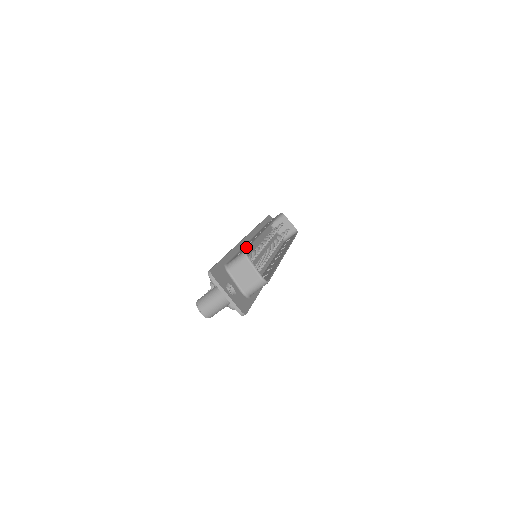
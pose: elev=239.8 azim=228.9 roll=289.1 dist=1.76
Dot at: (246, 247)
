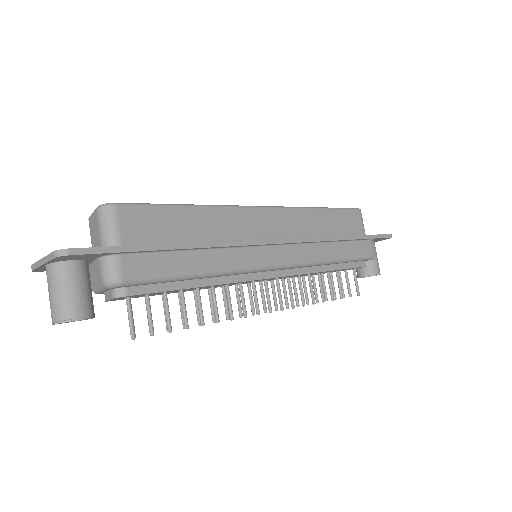
Dot at: occluded
